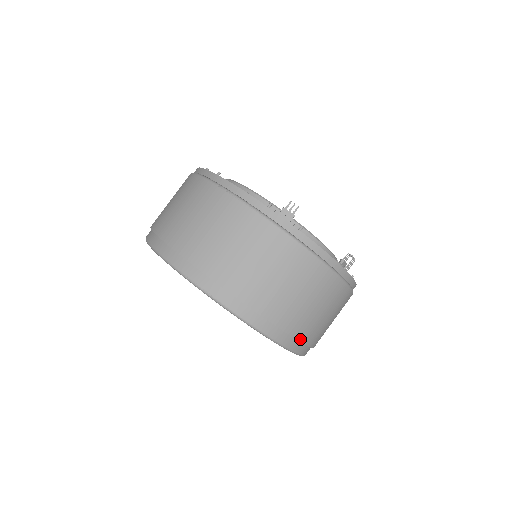
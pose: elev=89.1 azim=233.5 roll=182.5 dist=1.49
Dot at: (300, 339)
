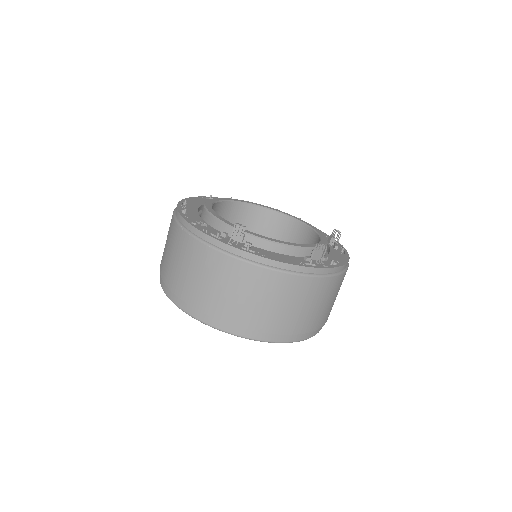
Dot at: (287, 333)
